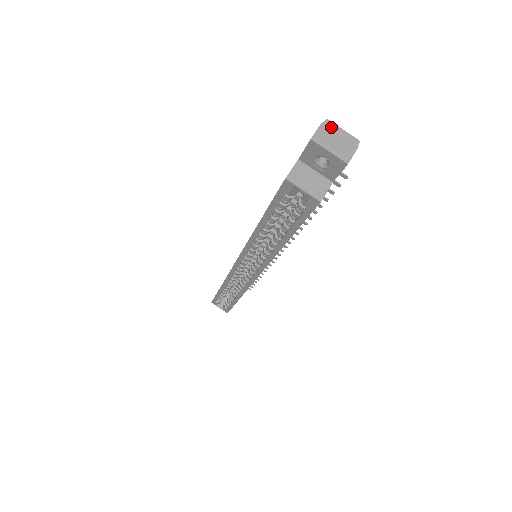
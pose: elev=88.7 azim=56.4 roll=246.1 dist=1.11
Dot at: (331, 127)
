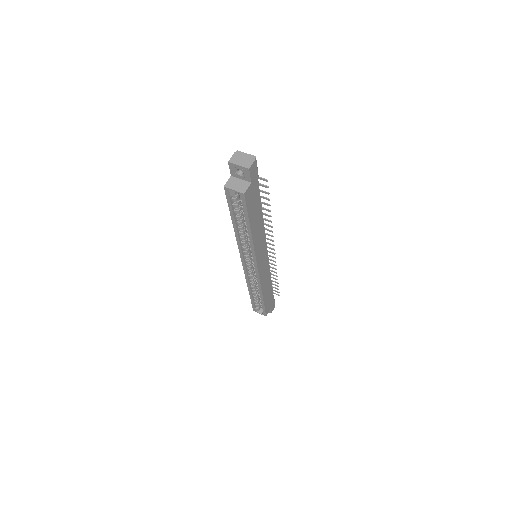
Dot at: (239, 154)
